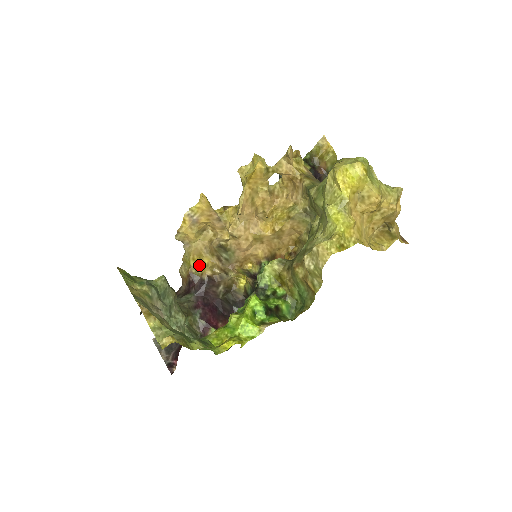
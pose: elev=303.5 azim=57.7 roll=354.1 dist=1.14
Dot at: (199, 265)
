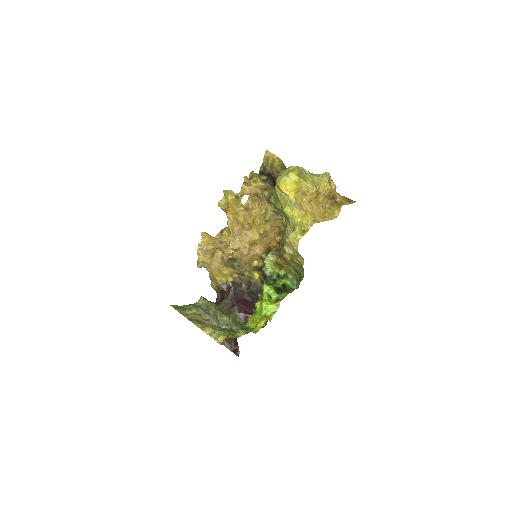
Dot at: (222, 277)
